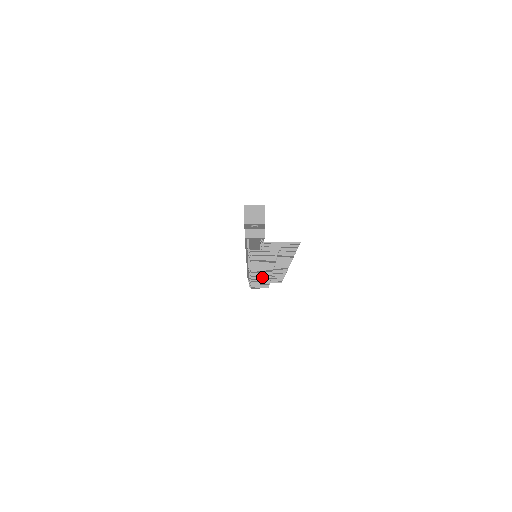
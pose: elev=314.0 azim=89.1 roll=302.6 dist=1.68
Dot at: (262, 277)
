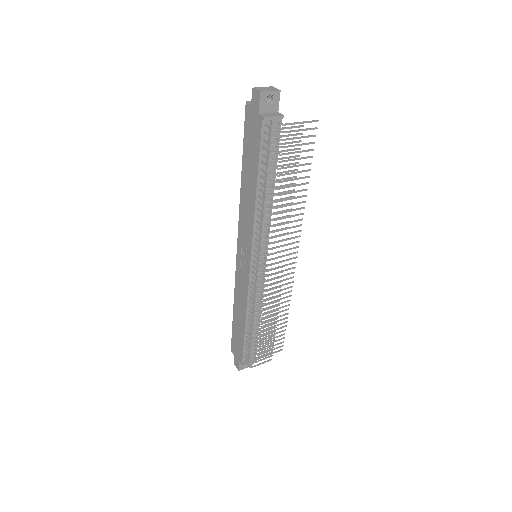
Dot at: (272, 288)
